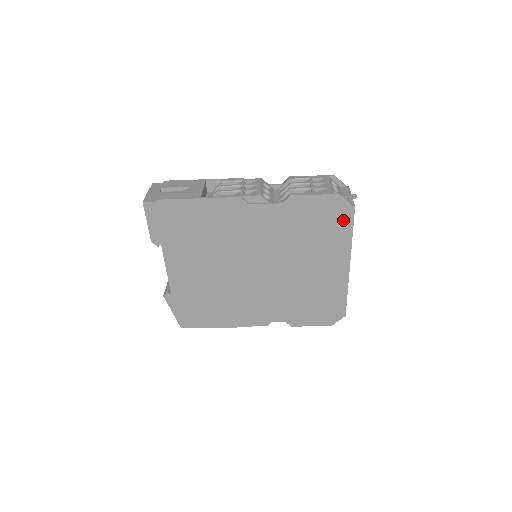
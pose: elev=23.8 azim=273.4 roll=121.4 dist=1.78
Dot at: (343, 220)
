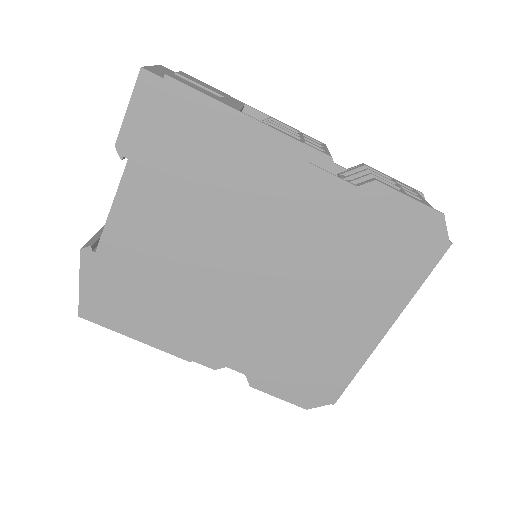
Dot at: (423, 257)
